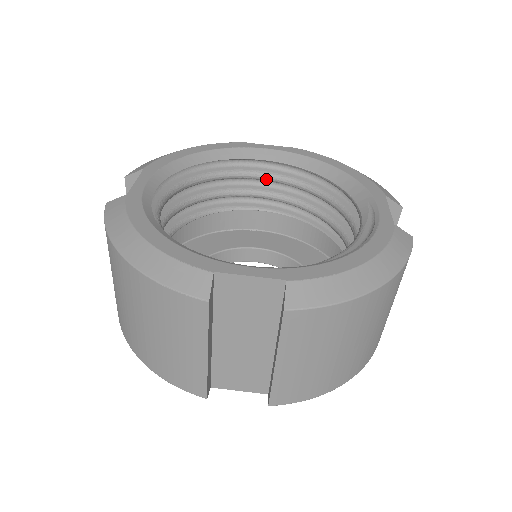
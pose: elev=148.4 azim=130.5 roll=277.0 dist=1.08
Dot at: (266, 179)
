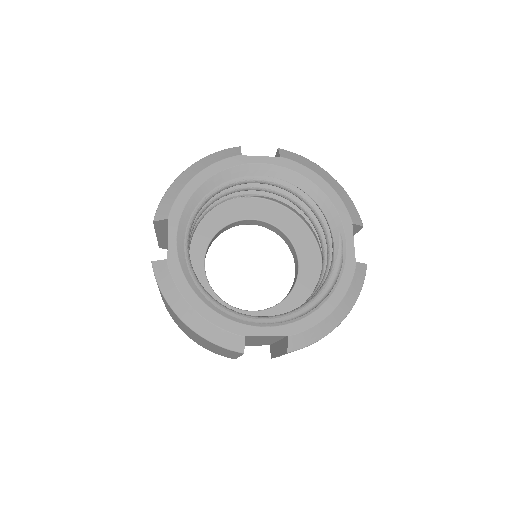
Dot at: occluded
